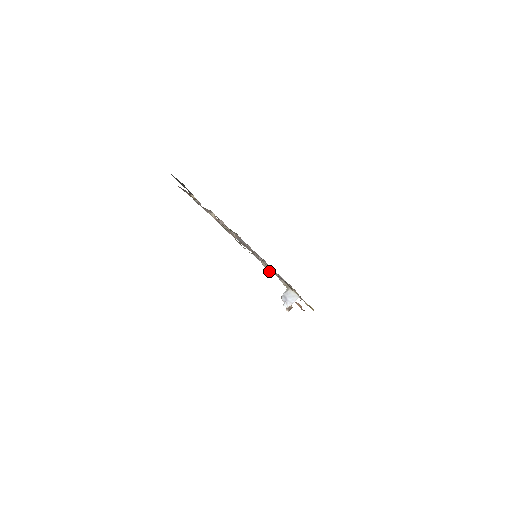
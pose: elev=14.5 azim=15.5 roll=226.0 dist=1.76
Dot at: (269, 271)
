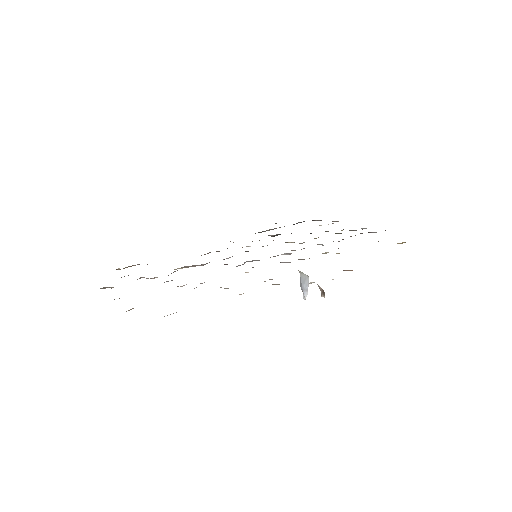
Dot at: occluded
